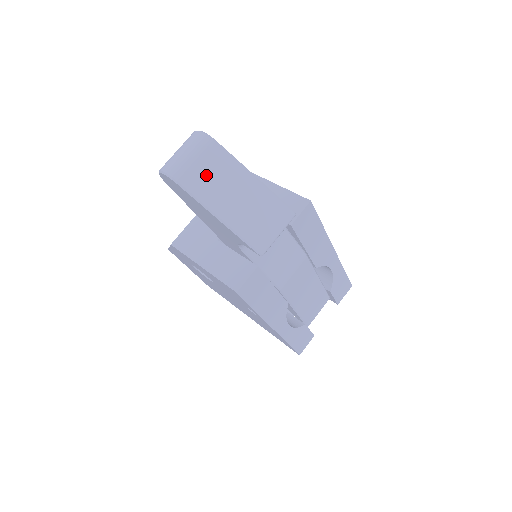
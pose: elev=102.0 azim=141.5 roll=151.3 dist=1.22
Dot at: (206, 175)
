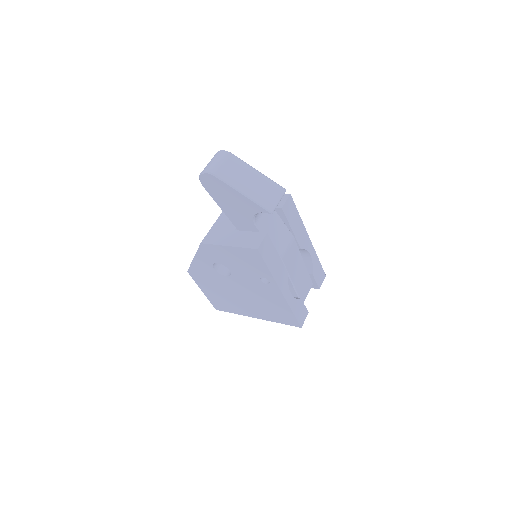
Dot at: (230, 171)
